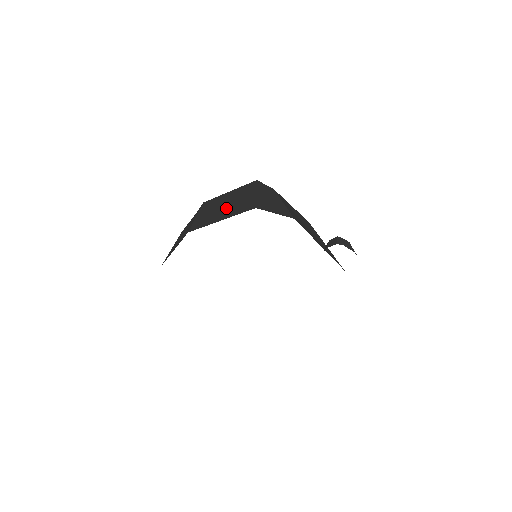
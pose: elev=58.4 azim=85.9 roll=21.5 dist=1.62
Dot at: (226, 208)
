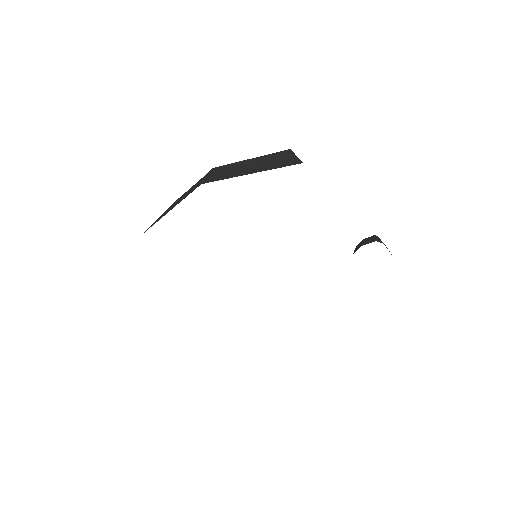
Dot at: (254, 167)
